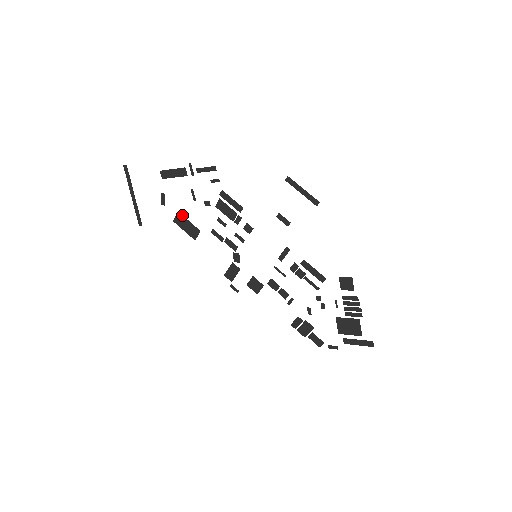
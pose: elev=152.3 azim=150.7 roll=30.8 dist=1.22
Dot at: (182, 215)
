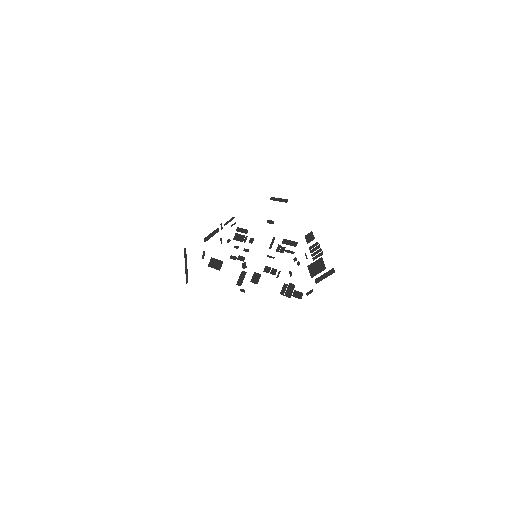
Dot at: (214, 258)
